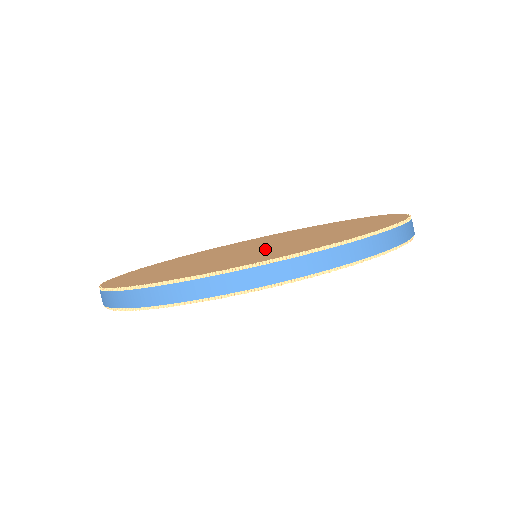
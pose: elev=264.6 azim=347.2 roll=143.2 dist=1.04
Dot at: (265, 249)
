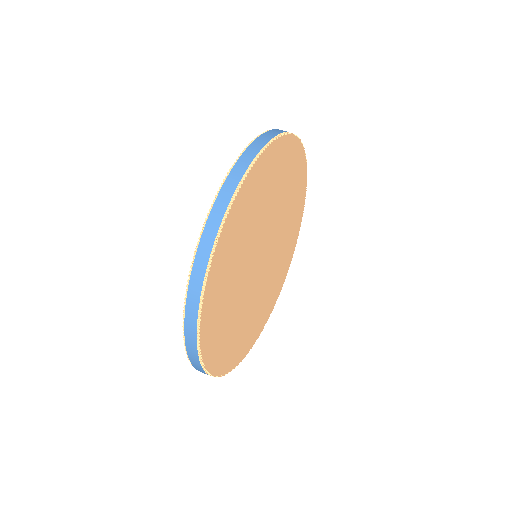
Dot at: occluded
